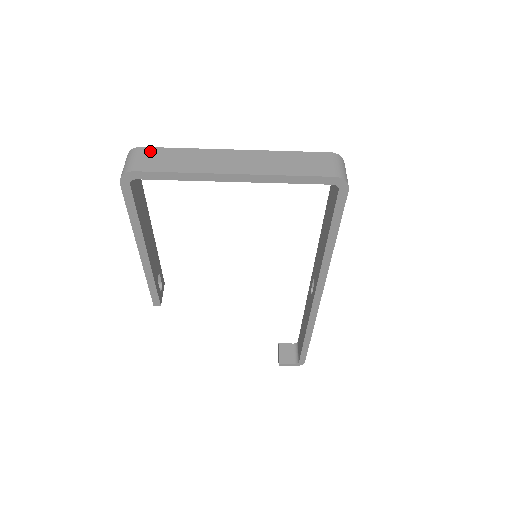
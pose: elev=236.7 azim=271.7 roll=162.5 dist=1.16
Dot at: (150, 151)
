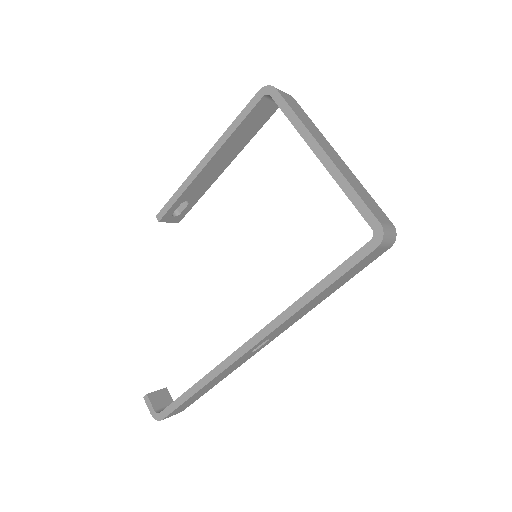
Dot at: (296, 102)
